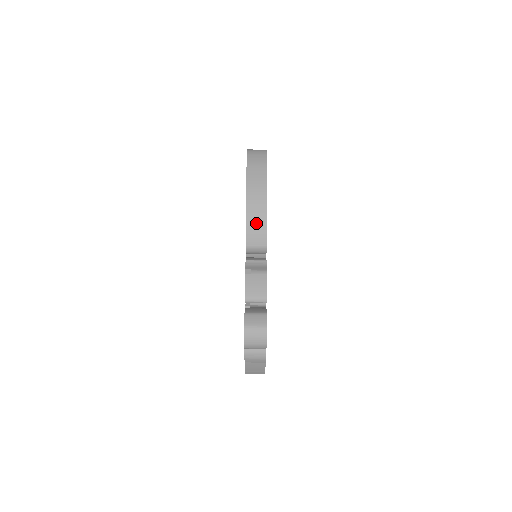
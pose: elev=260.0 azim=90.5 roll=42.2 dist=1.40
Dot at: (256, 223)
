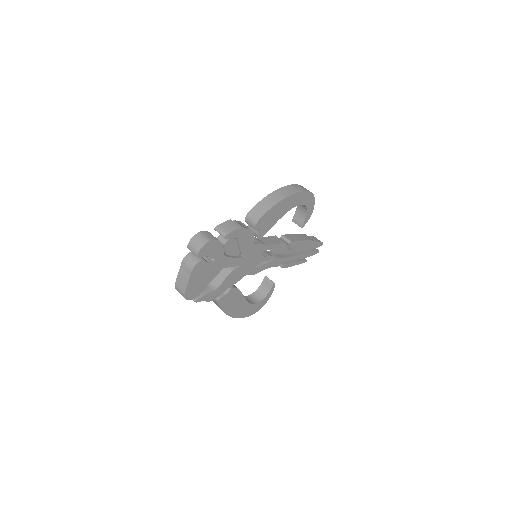
Dot at: (265, 205)
